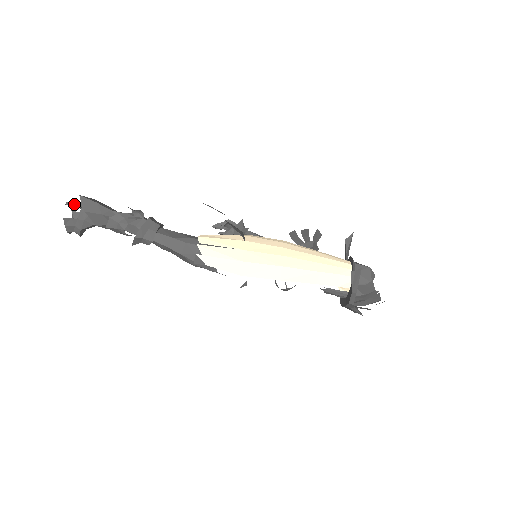
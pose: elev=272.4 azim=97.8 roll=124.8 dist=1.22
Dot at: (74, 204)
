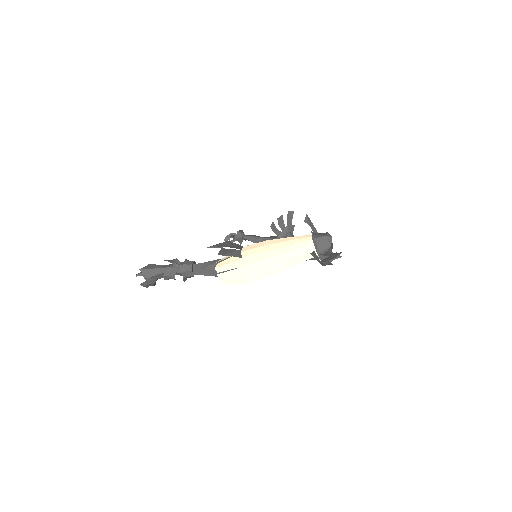
Dot at: (140, 275)
